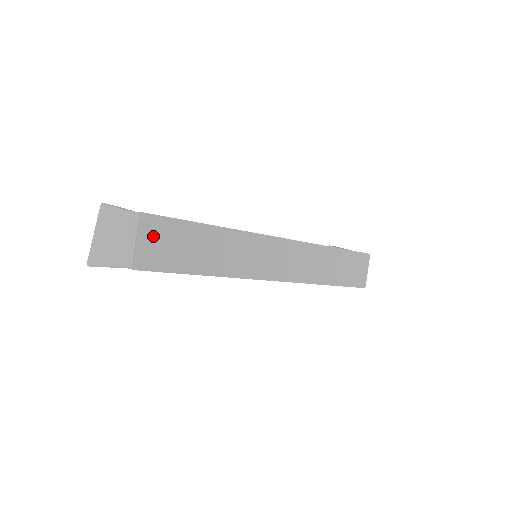
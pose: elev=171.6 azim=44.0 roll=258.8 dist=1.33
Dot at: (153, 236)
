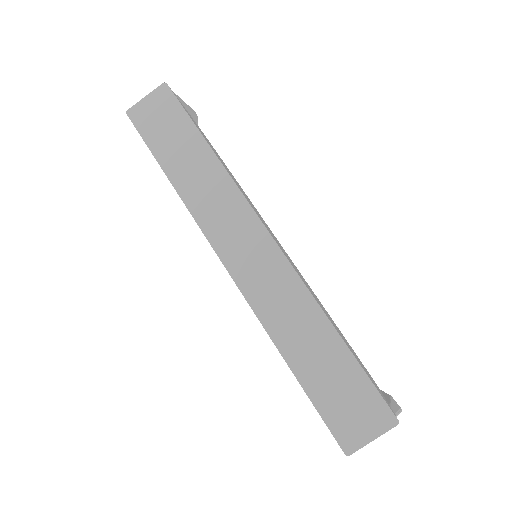
Dot at: (158, 105)
